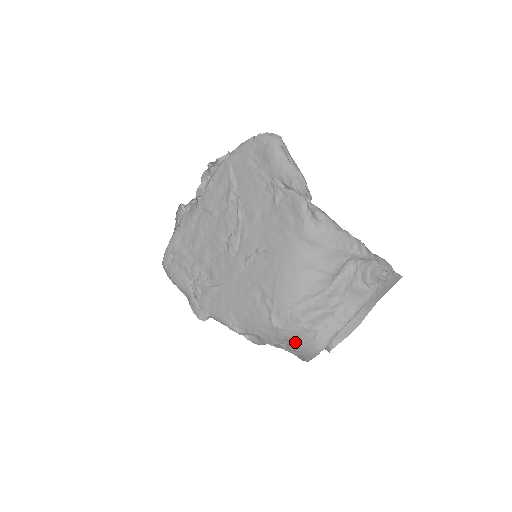
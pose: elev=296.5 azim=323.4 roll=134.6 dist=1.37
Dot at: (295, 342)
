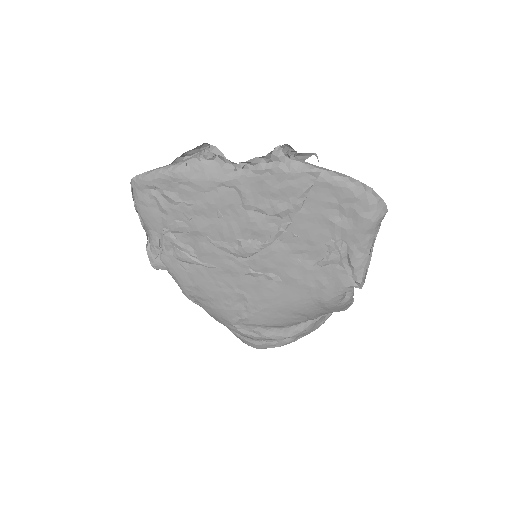
Dot at: occluded
